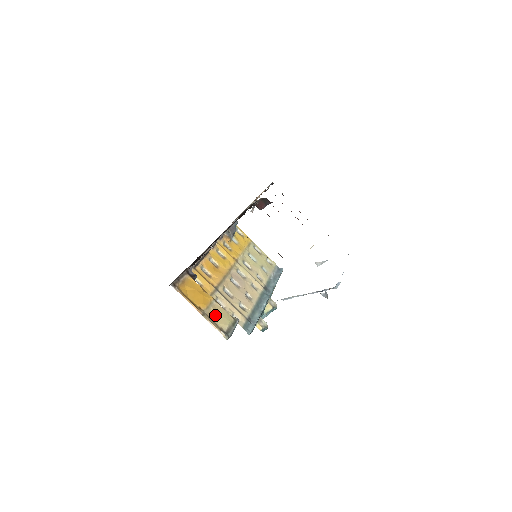
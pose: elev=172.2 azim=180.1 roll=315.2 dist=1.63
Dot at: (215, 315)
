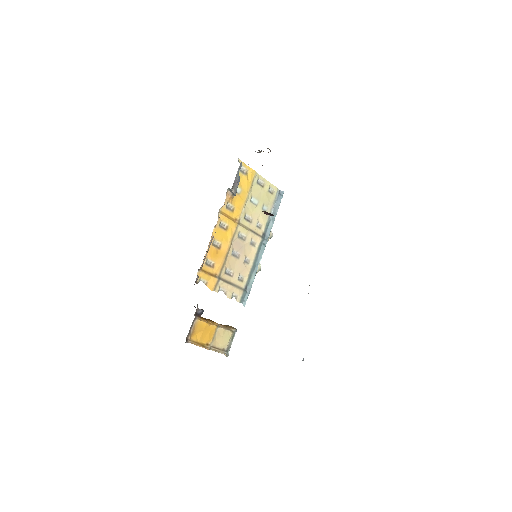
Dot at: (219, 340)
